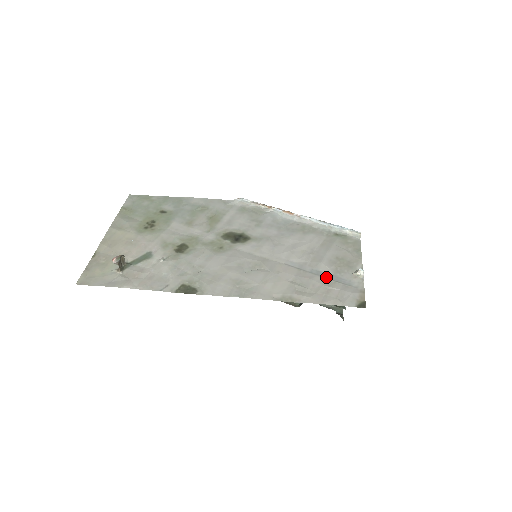
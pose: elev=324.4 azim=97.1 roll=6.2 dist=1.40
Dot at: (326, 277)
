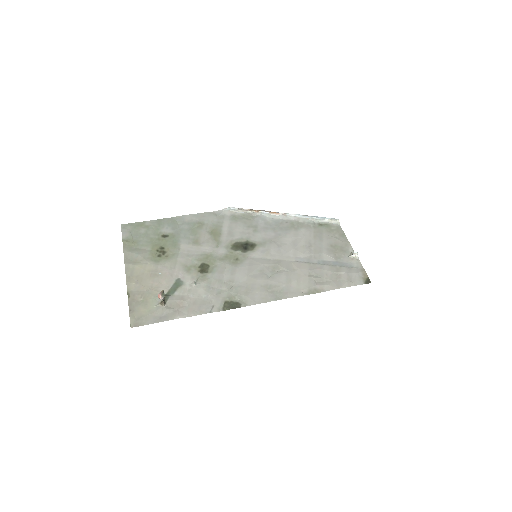
Dot at: (332, 265)
